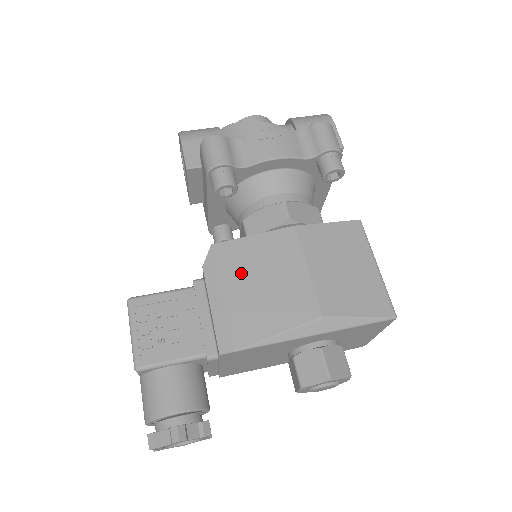
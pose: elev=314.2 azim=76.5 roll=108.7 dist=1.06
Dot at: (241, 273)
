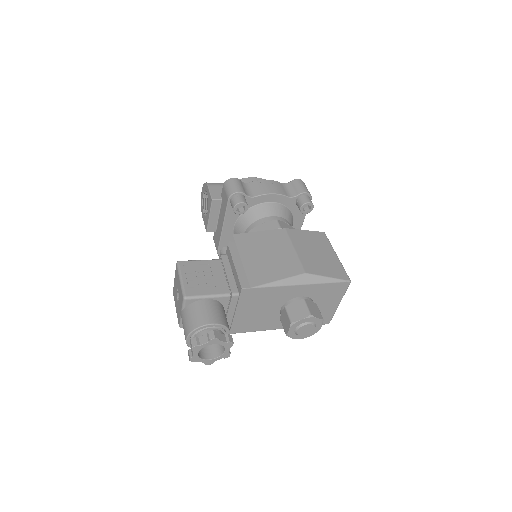
Dot at: (253, 249)
